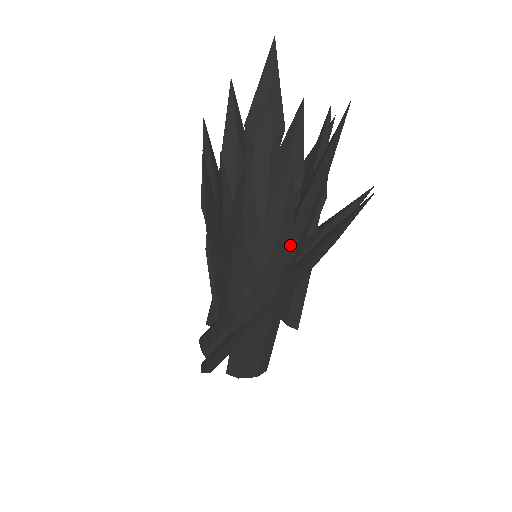
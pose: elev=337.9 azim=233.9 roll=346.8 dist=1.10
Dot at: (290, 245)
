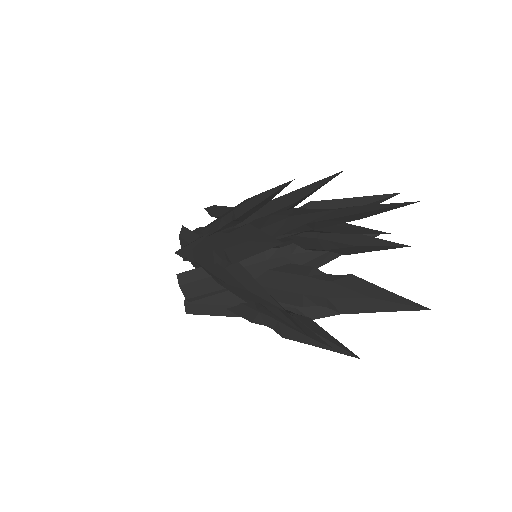
Dot at: occluded
